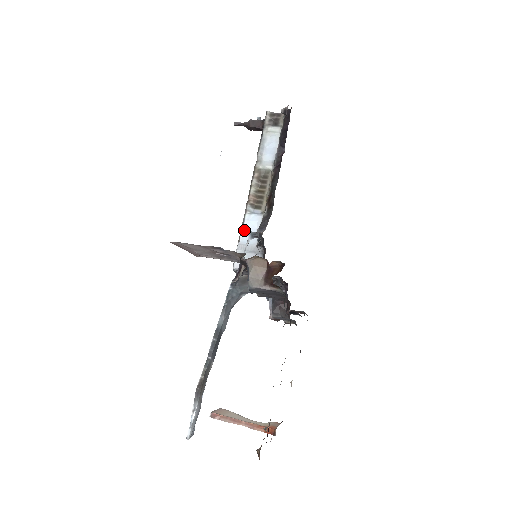
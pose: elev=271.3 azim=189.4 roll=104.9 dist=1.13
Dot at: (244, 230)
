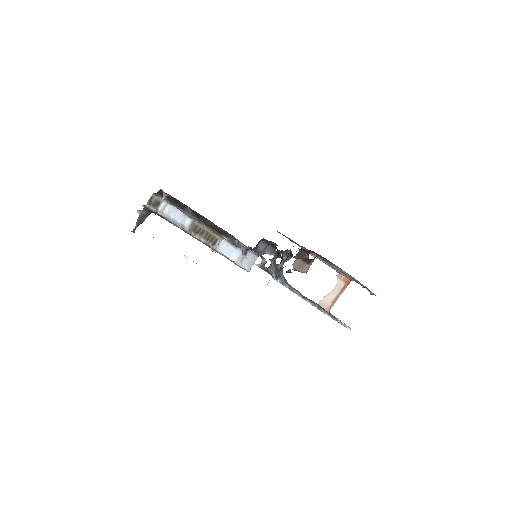
Dot at: (228, 256)
